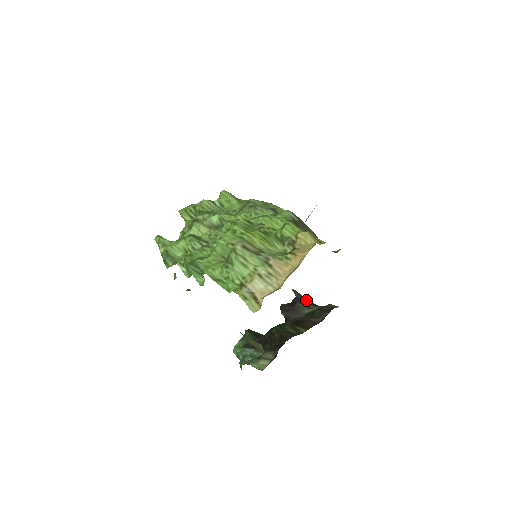
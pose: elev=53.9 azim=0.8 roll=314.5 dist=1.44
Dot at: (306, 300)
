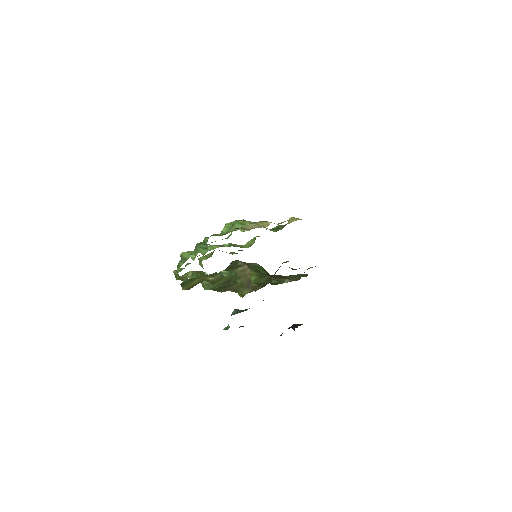
Dot at: occluded
